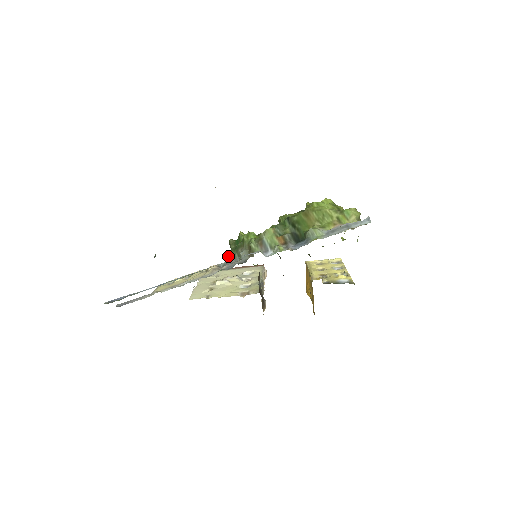
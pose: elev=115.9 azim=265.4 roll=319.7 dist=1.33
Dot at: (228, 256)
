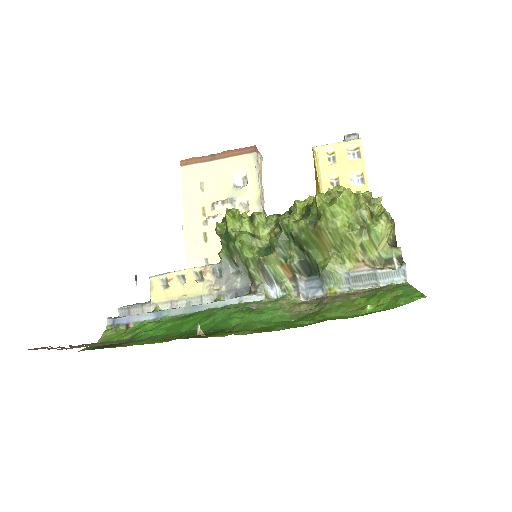
Dot at: (221, 258)
